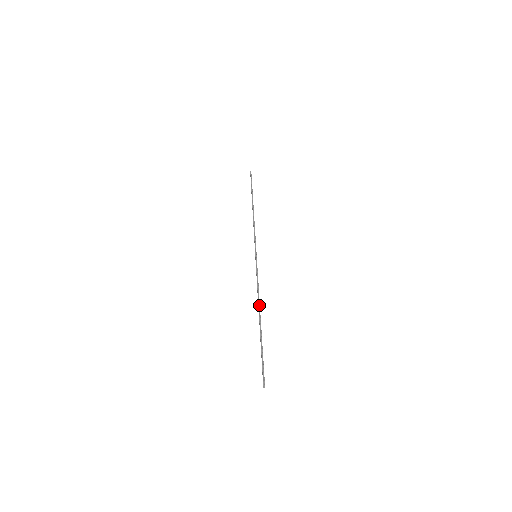
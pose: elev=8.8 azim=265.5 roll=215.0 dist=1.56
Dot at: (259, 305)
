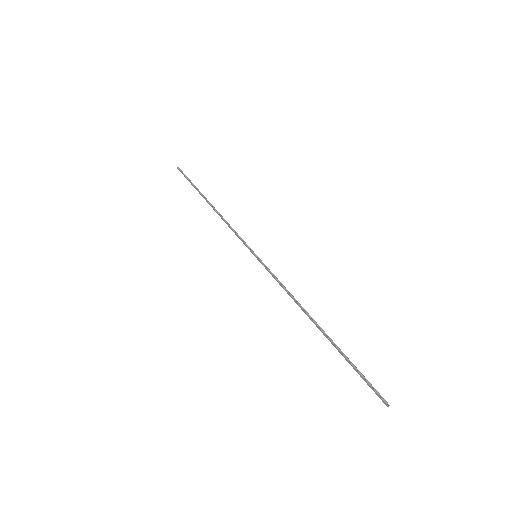
Dot at: (305, 310)
